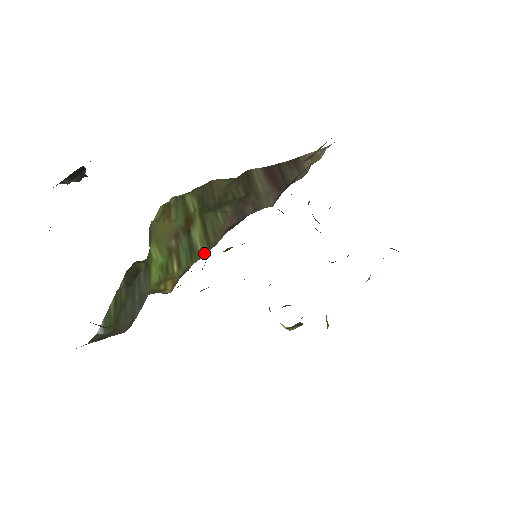
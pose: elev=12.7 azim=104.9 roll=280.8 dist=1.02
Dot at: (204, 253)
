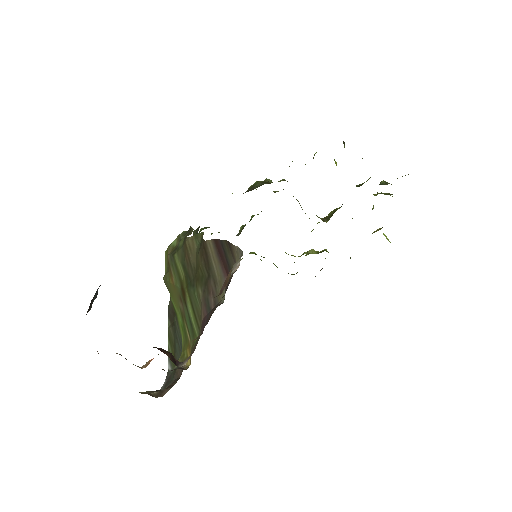
Dot at: (198, 334)
